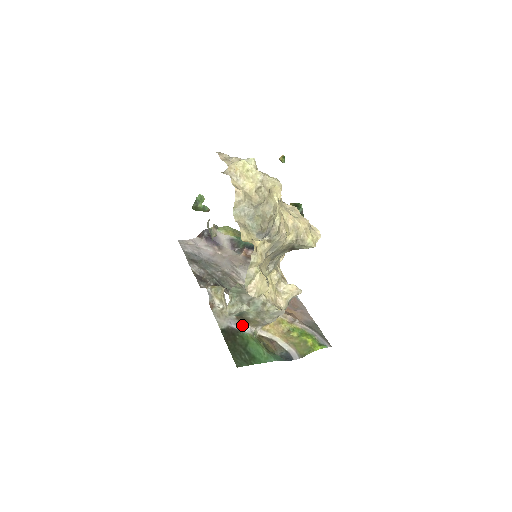
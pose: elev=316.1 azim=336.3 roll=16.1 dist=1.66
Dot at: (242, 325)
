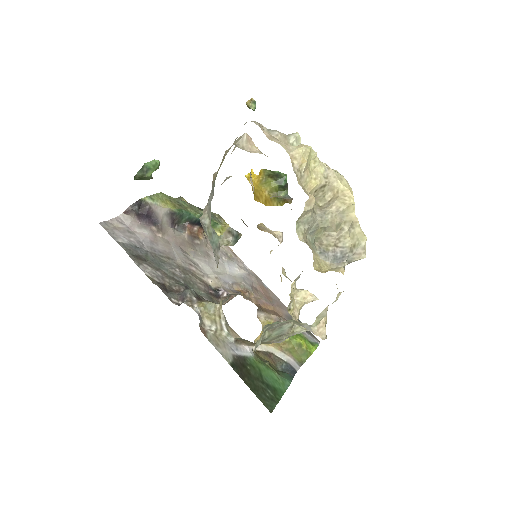
Dot at: (244, 348)
